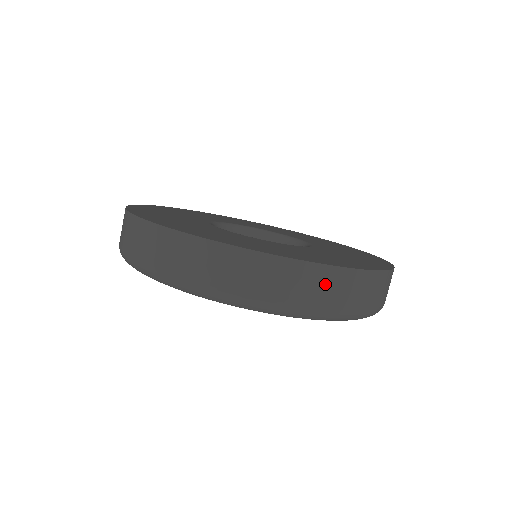
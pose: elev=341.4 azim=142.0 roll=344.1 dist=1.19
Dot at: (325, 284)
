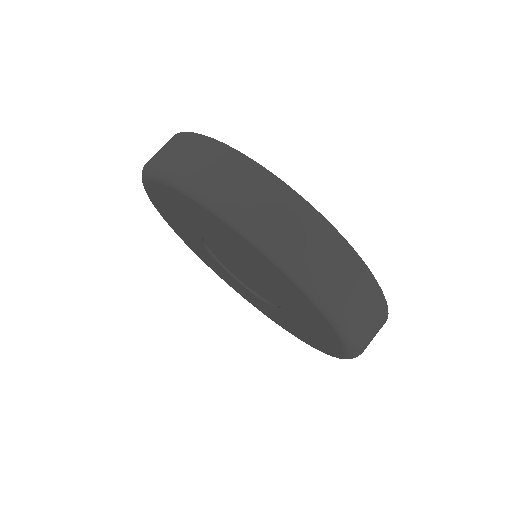
Dot at: (182, 145)
